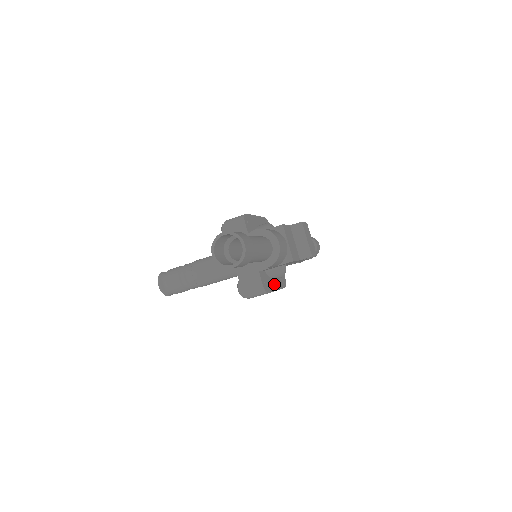
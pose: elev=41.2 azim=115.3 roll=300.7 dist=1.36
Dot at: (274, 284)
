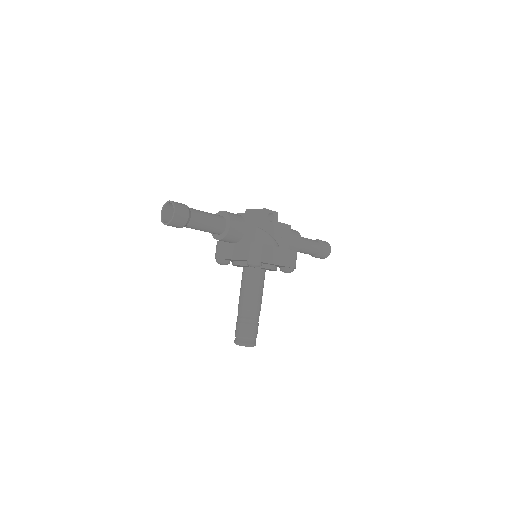
Dot at: occluded
